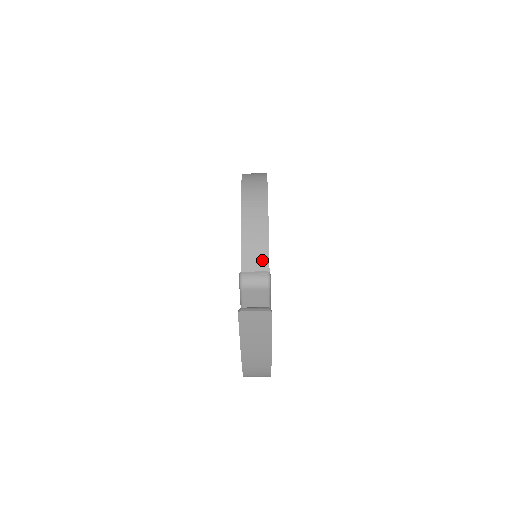
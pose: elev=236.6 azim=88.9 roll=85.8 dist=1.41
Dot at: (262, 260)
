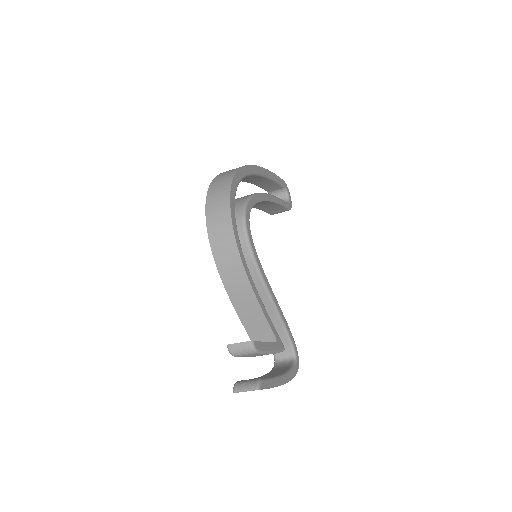
Dot at: (251, 301)
